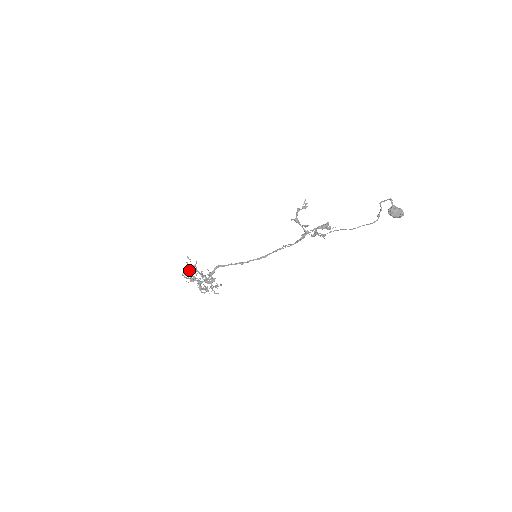
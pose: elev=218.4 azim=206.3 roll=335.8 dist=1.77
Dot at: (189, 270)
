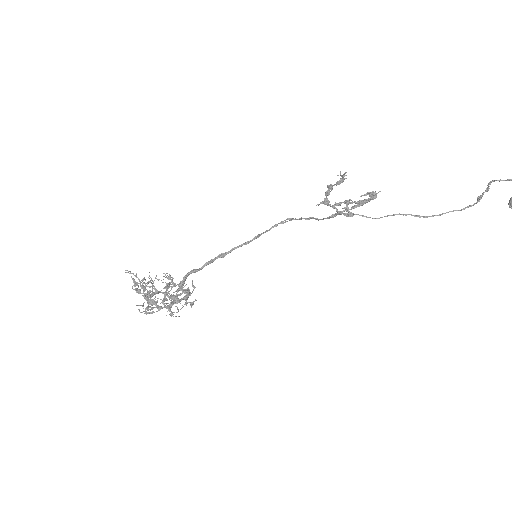
Dot at: occluded
